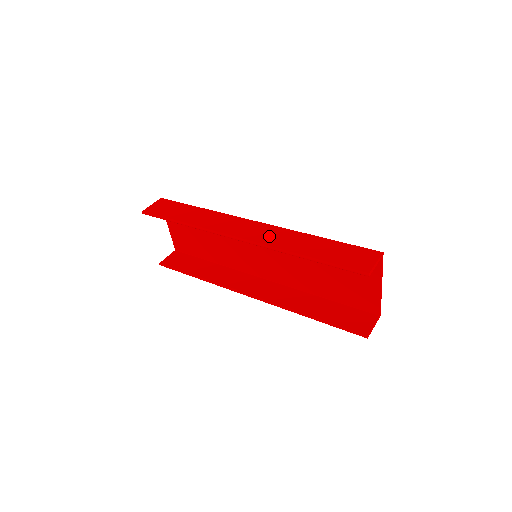
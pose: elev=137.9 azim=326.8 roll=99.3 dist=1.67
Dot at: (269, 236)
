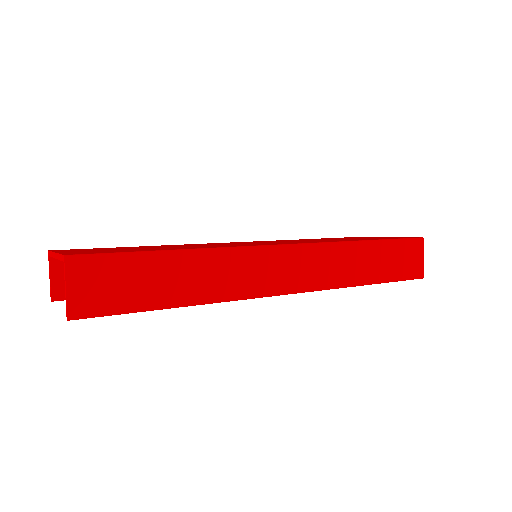
Dot at: (321, 270)
